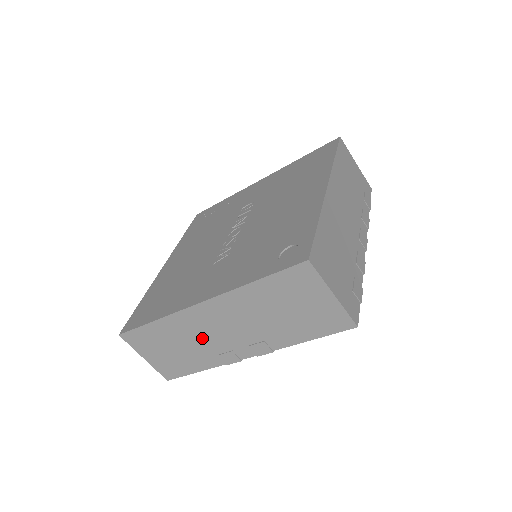
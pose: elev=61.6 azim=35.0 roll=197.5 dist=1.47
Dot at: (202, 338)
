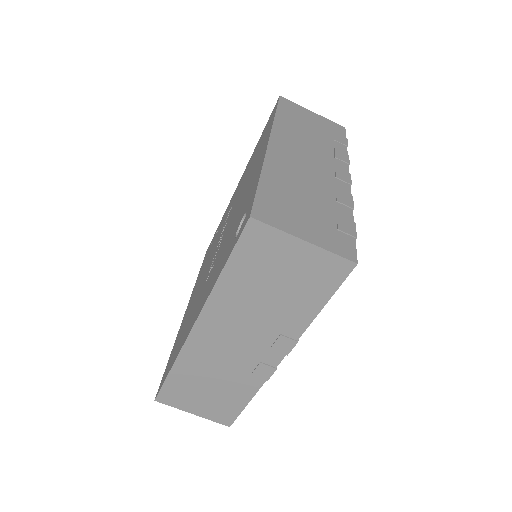
Dot at: (224, 364)
